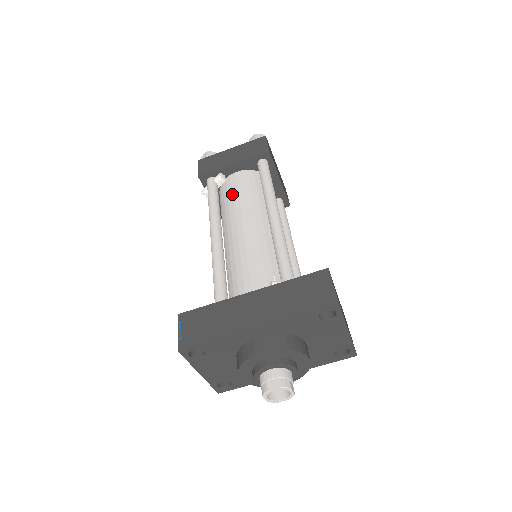
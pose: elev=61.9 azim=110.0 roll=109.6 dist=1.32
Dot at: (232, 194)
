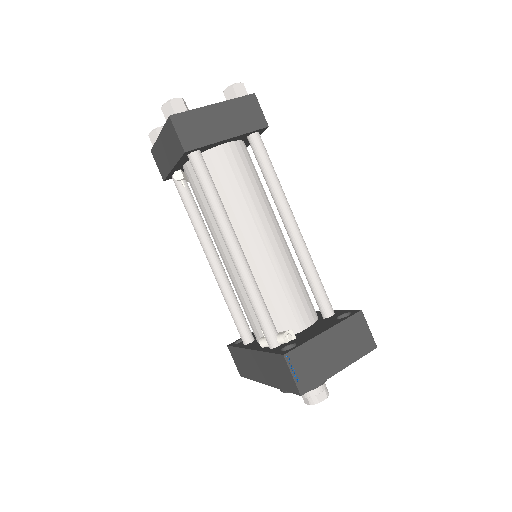
Dot at: occluded
